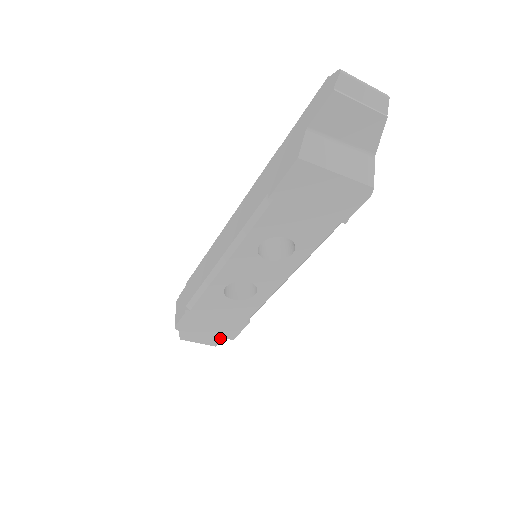
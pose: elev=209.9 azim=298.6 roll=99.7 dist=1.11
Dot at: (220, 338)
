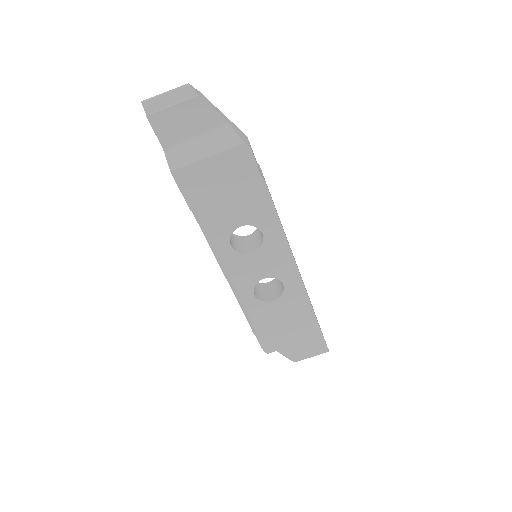
Dot at: (322, 341)
